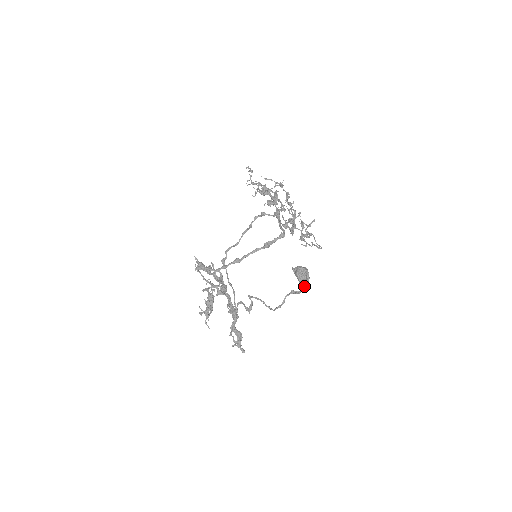
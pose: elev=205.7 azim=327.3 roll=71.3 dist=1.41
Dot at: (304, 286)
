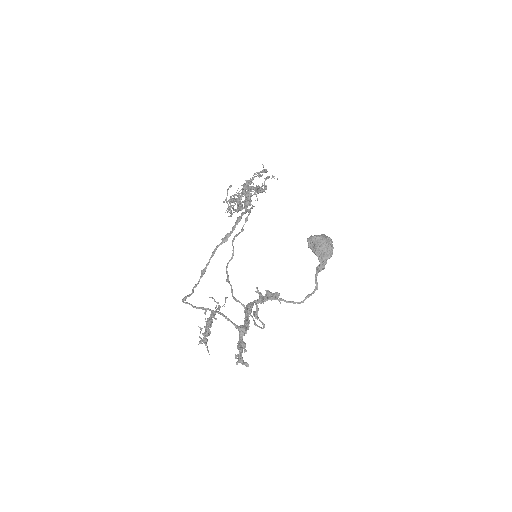
Dot at: (325, 256)
